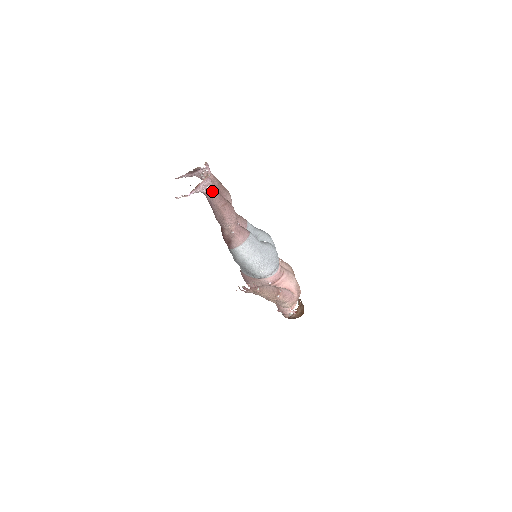
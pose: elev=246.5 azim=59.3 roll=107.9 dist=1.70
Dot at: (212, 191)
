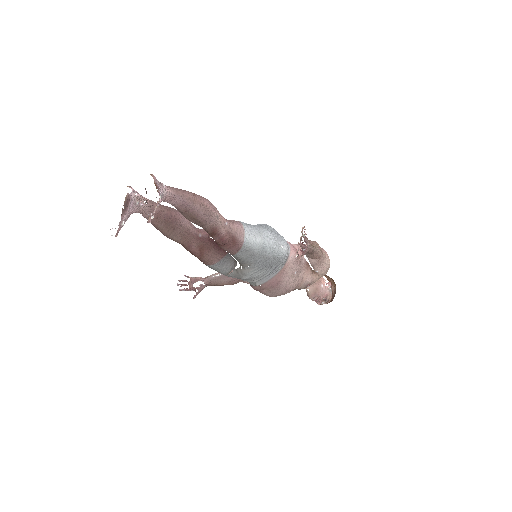
Dot at: (170, 188)
